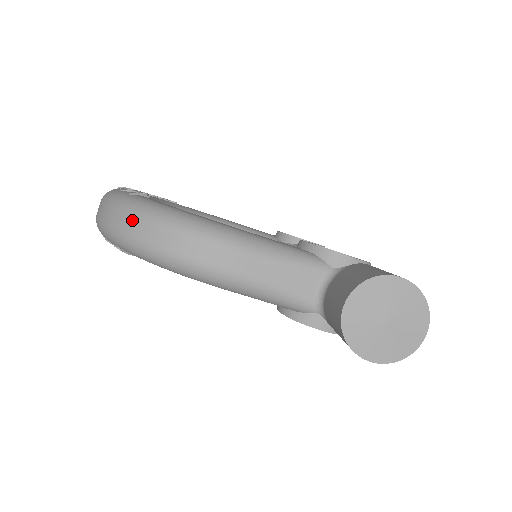
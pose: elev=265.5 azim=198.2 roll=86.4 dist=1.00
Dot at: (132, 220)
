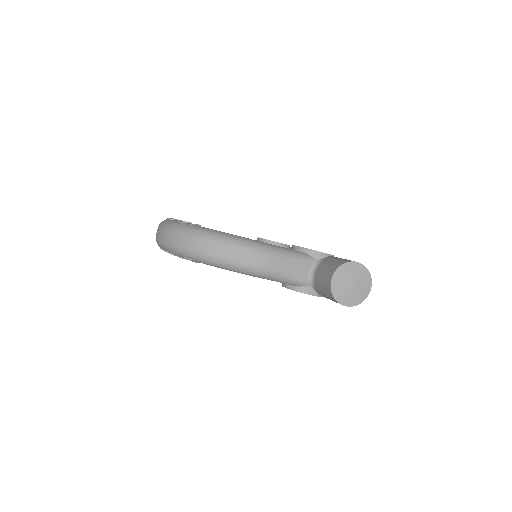
Dot at: (201, 242)
